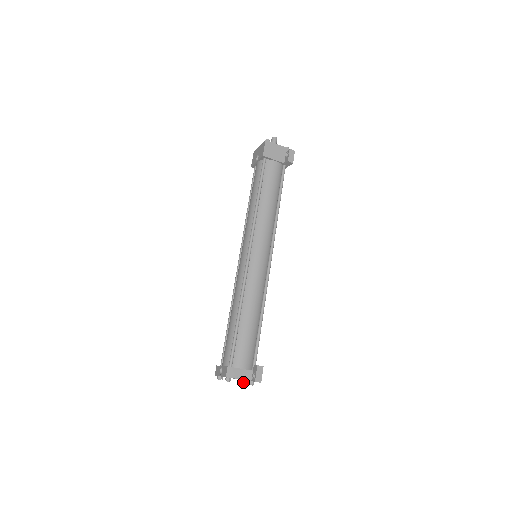
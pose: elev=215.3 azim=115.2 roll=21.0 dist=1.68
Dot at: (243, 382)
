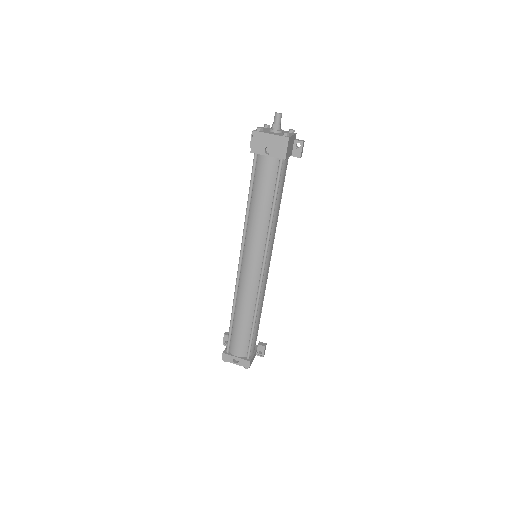
Dot at: occluded
